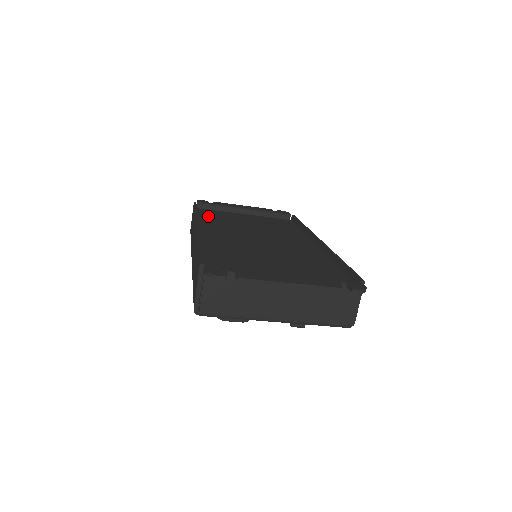
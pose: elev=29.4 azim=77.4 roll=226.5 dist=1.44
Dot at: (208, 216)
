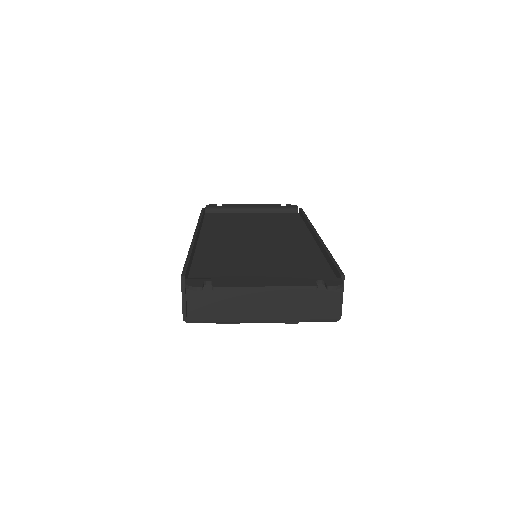
Dot at: (214, 220)
